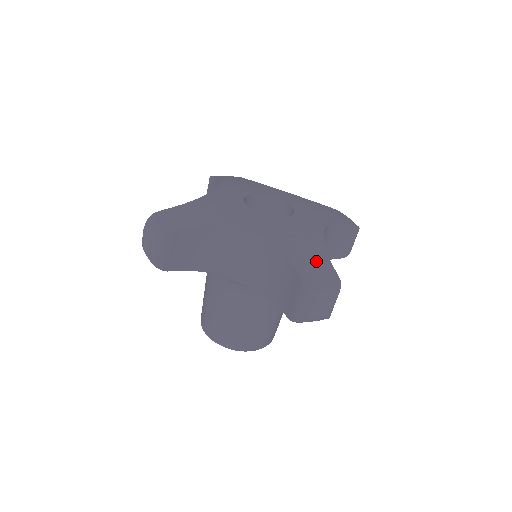
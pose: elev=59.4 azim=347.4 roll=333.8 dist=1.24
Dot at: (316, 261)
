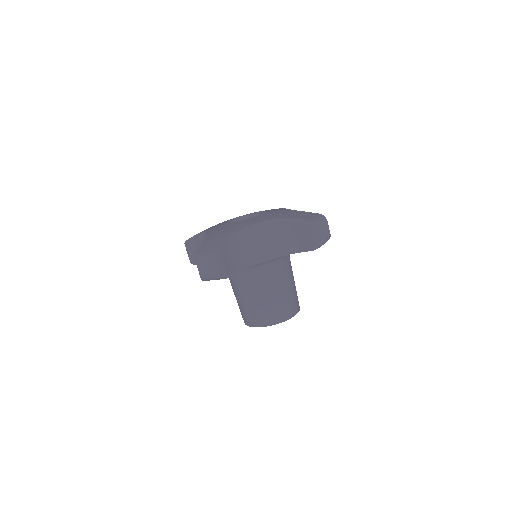
Dot at: (216, 240)
